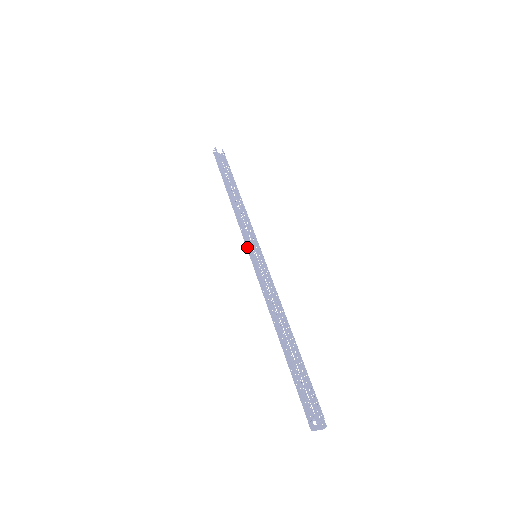
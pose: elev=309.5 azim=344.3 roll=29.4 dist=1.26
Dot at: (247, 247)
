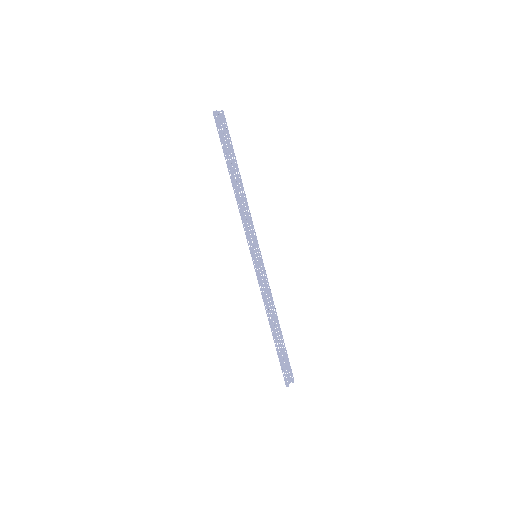
Dot at: (250, 248)
